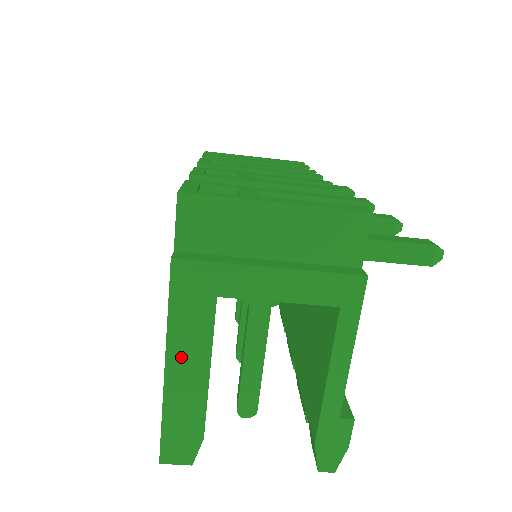
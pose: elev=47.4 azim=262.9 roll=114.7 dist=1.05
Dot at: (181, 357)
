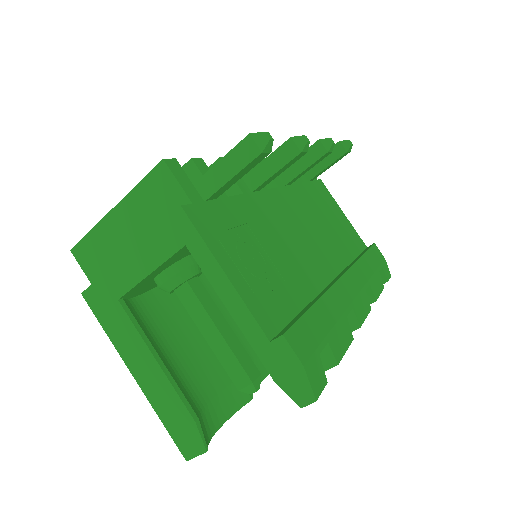
Dot at: (134, 360)
